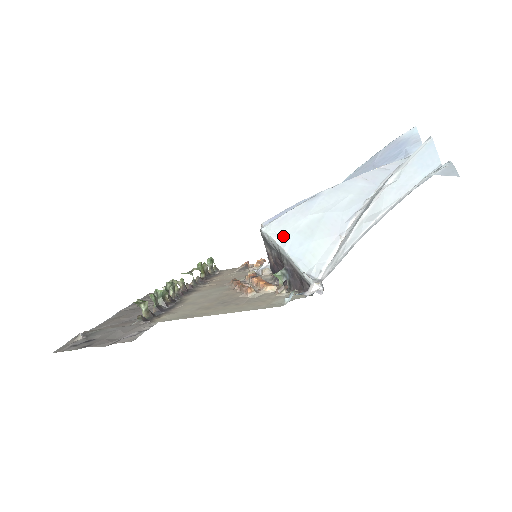
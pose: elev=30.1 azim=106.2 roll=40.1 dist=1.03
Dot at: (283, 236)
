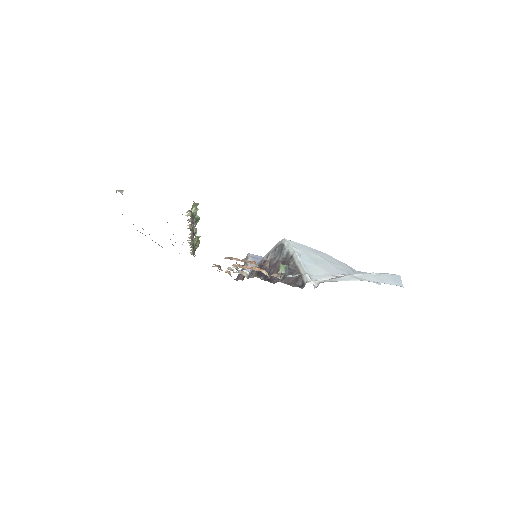
Dot at: (299, 250)
